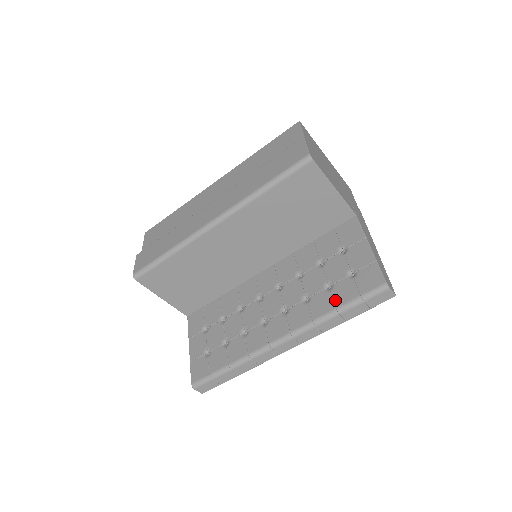
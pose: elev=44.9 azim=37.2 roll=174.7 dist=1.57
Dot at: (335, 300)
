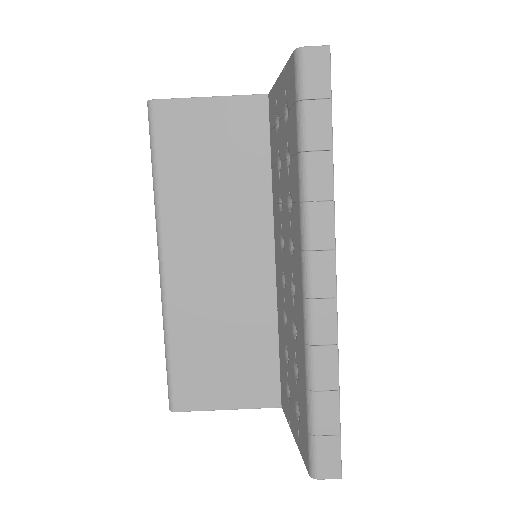
Dot at: (293, 151)
